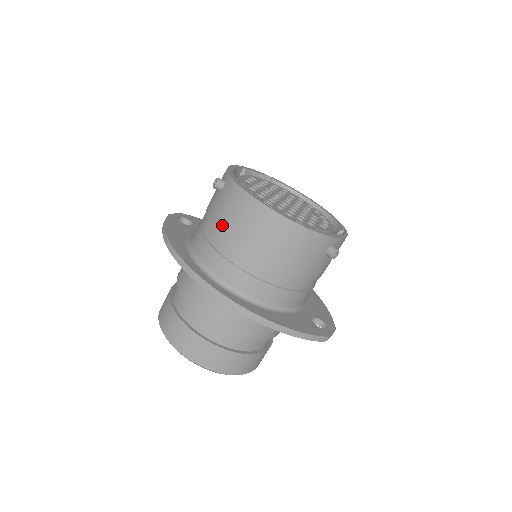
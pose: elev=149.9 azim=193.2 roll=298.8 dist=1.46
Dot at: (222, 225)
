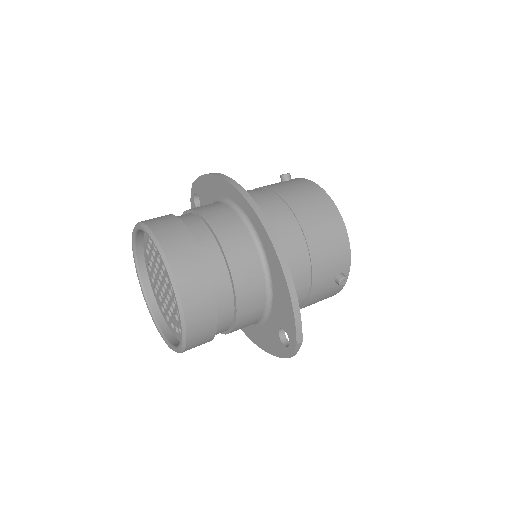
Dot at: (283, 191)
